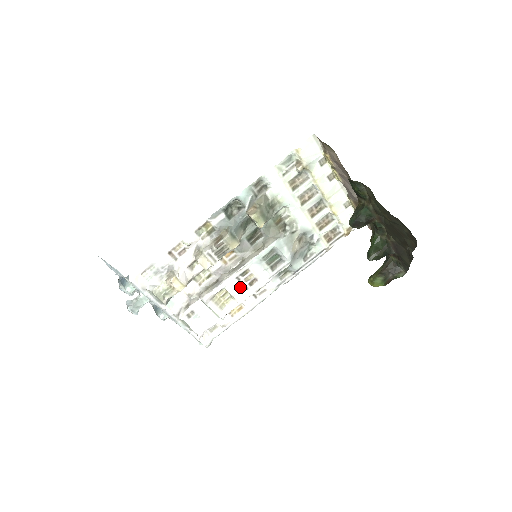
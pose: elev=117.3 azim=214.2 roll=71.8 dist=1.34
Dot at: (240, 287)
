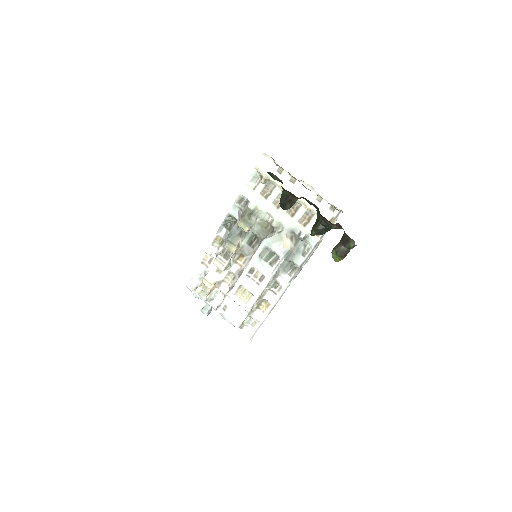
Dot at: (252, 283)
